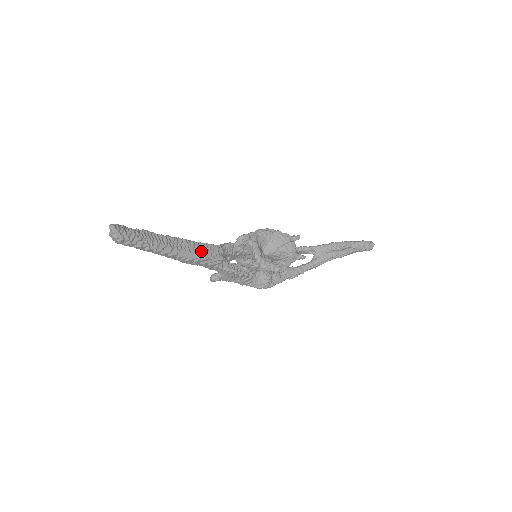
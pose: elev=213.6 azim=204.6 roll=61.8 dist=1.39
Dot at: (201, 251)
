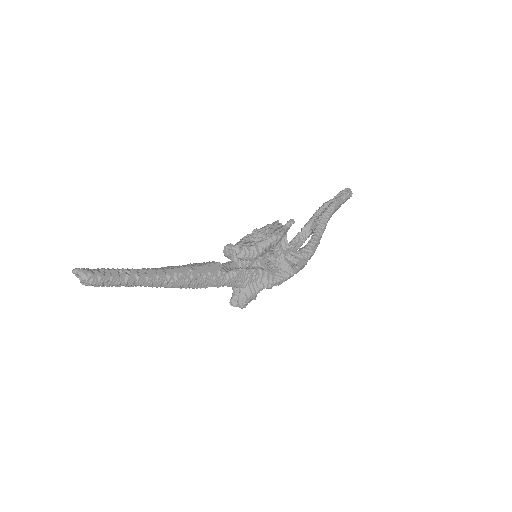
Dot at: occluded
